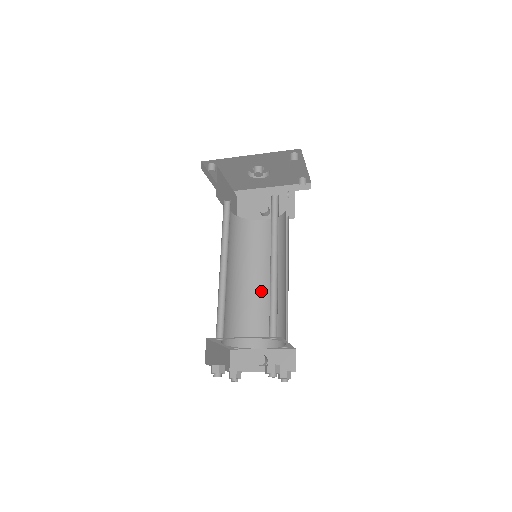
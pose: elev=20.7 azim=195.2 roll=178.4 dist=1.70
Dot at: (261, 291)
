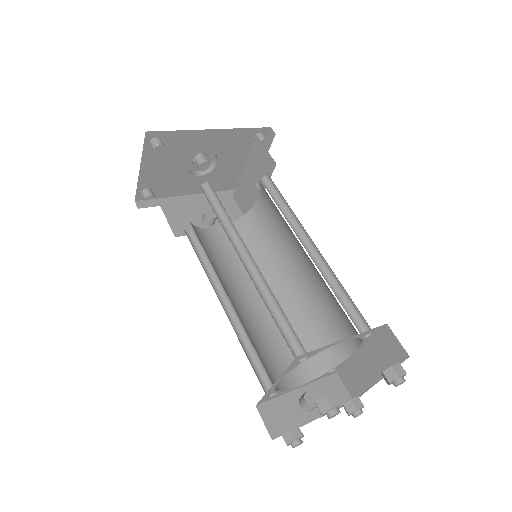
Dot at: (258, 312)
